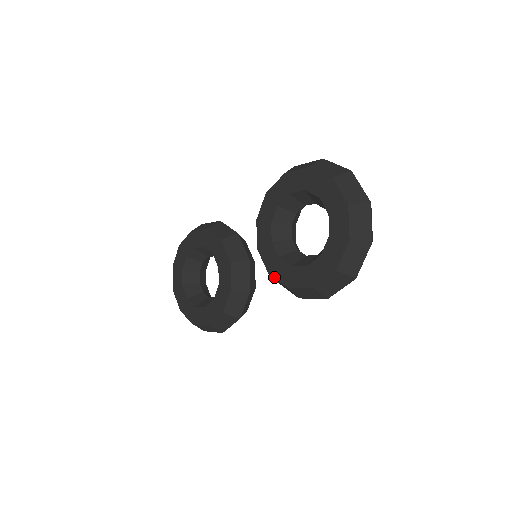
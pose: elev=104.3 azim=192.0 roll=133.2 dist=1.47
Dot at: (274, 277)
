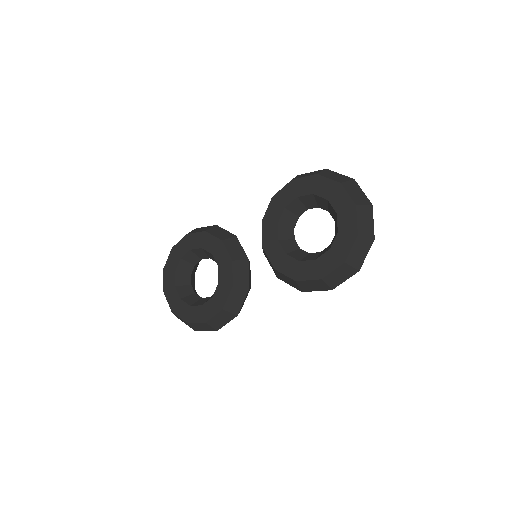
Dot at: (281, 272)
